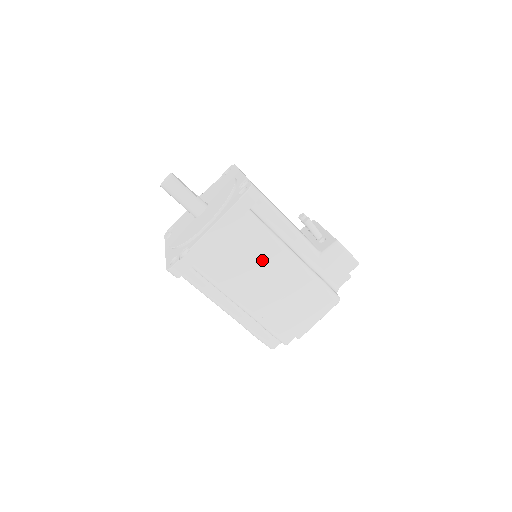
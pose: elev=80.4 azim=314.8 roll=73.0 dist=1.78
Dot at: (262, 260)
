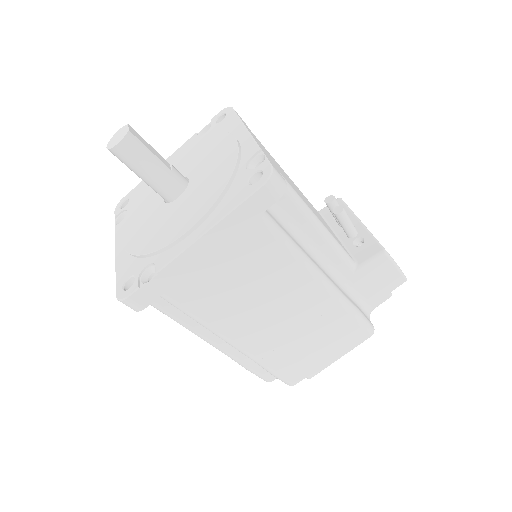
Dot at: (274, 286)
